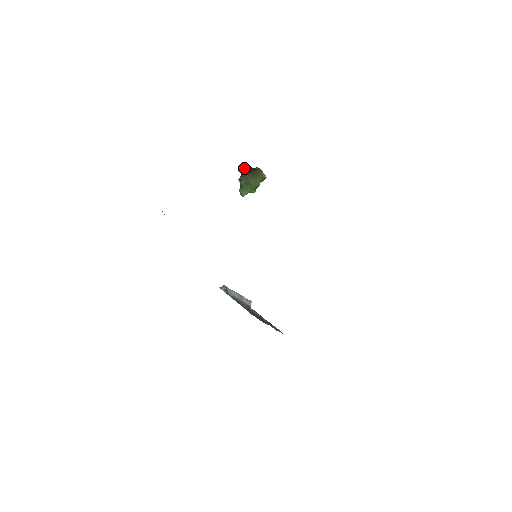
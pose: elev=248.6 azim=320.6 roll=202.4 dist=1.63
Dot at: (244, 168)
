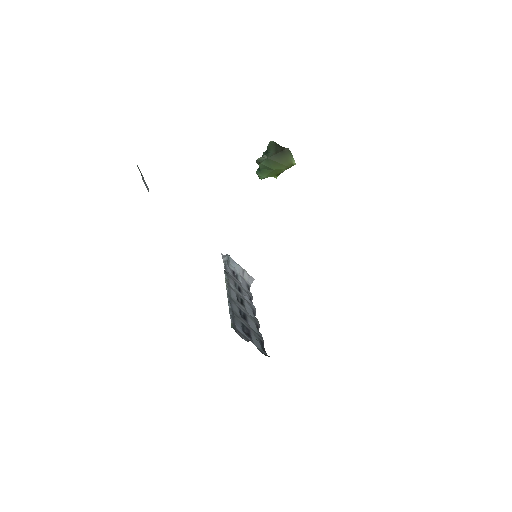
Dot at: (270, 145)
